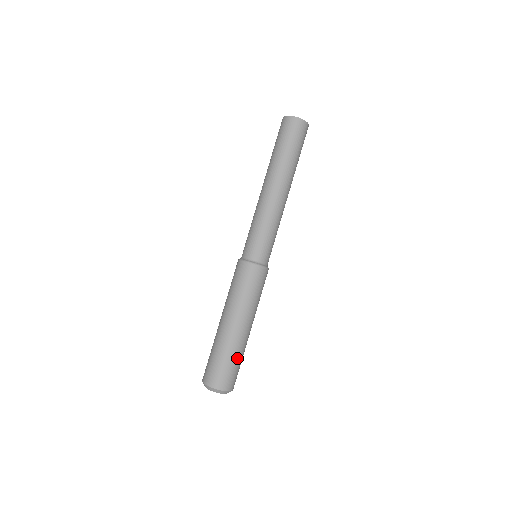
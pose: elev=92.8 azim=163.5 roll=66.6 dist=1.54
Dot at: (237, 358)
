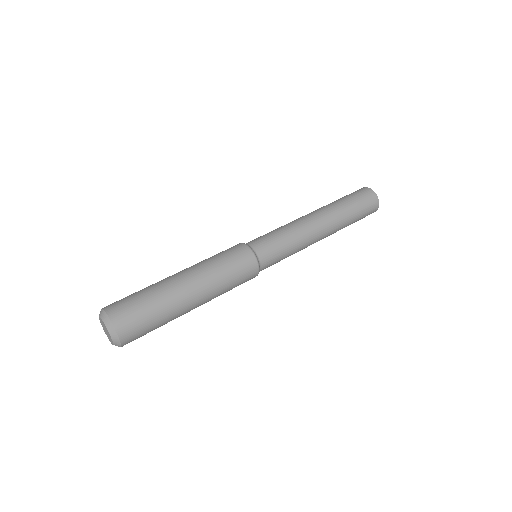
Dot at: (146, 291)
